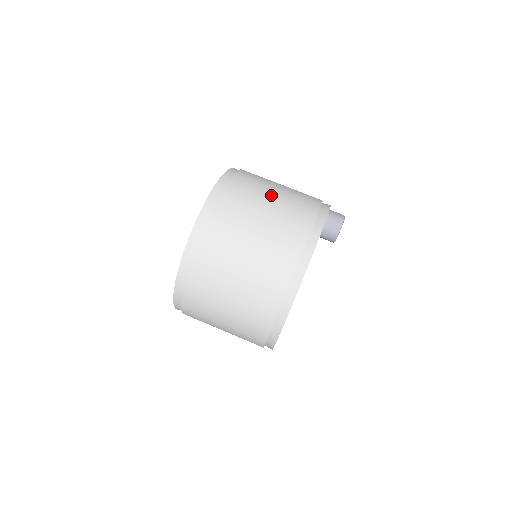
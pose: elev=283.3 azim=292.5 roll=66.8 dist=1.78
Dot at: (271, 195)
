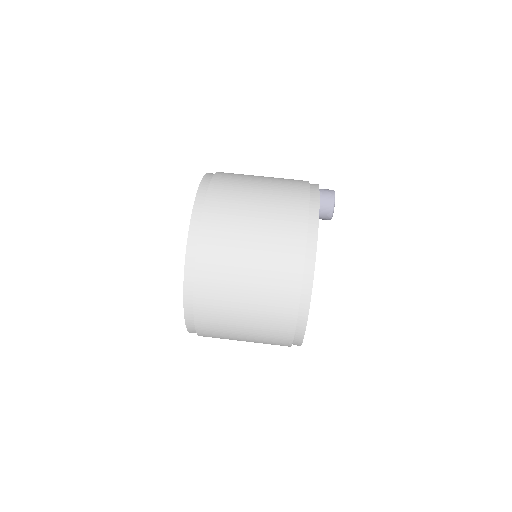
Dot at: (257, 185)
